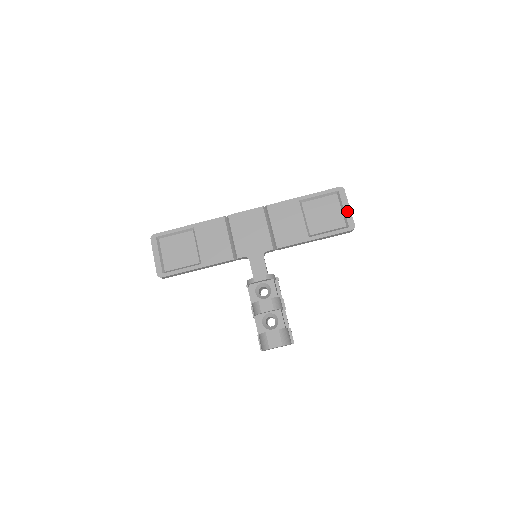
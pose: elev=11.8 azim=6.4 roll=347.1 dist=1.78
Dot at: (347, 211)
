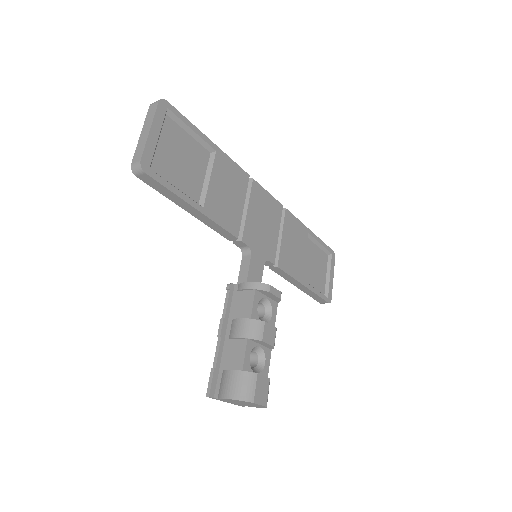
Dot at: (331, 280)
